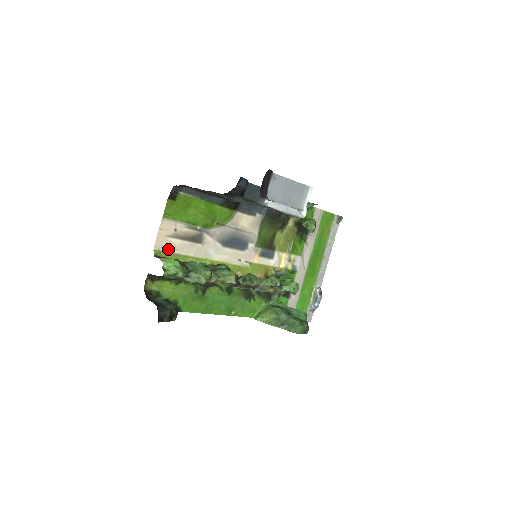
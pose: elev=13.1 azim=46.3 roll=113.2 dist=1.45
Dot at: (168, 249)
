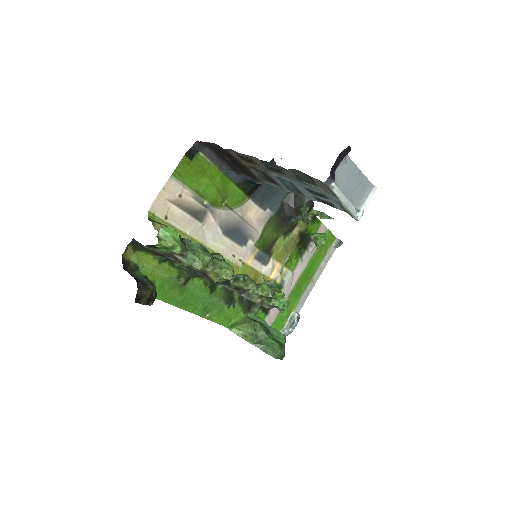
Dot at: (164, 216)
